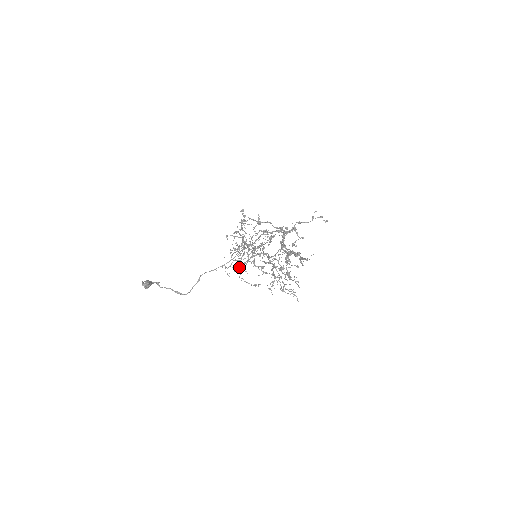
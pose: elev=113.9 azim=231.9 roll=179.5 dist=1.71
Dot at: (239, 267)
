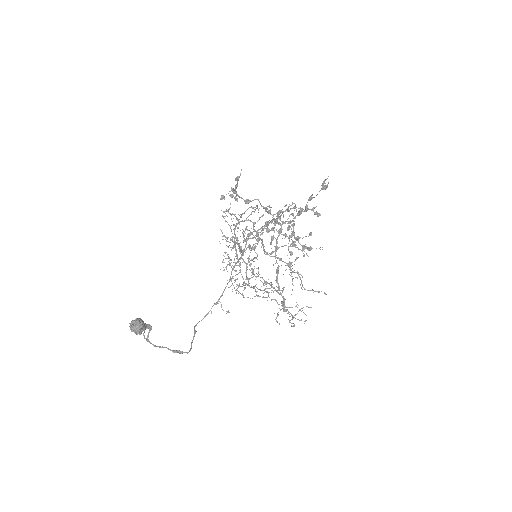
Dot at: (243, 278)
